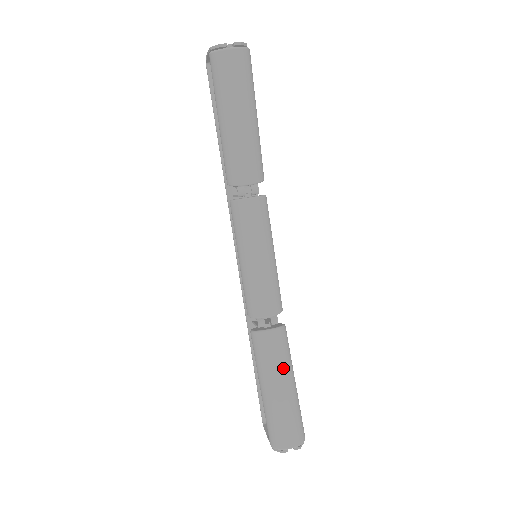
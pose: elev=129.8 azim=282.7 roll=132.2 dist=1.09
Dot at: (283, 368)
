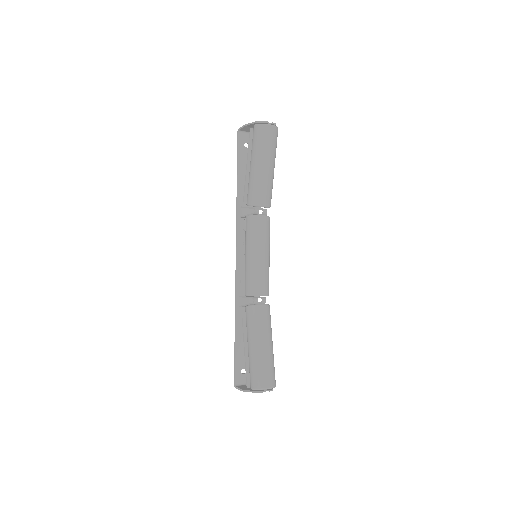
Dot at: (268, 332)
